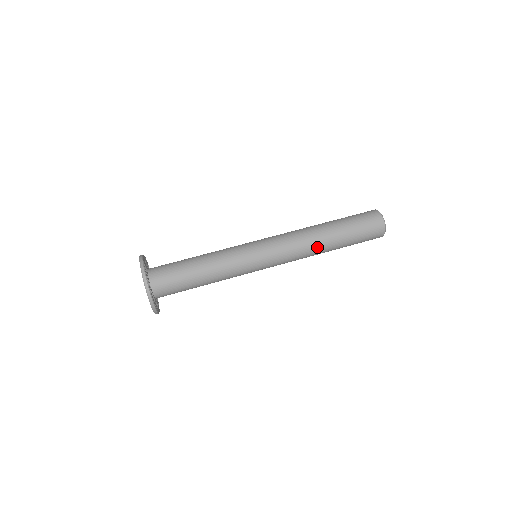
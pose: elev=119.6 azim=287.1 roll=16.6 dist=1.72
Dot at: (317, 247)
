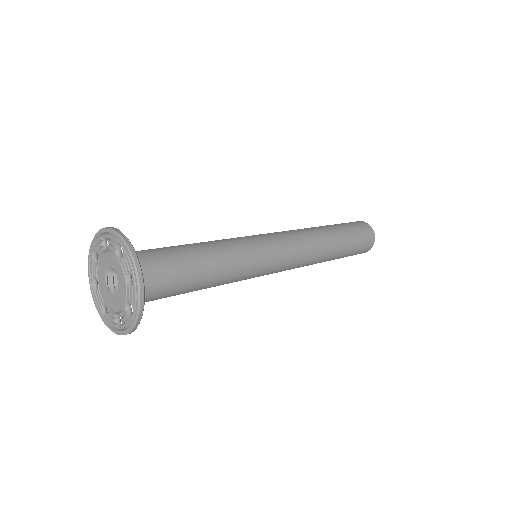
Dot at: (323, 253)
